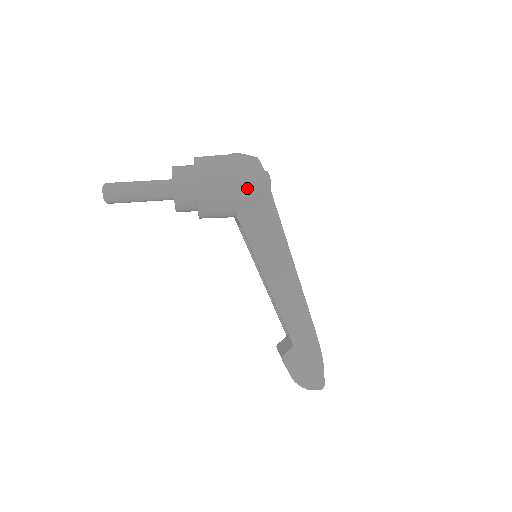
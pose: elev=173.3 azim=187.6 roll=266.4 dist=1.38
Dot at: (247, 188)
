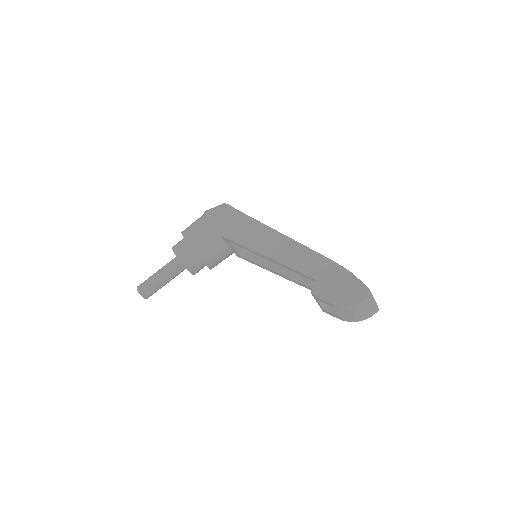
Dot at: (215, 215)
